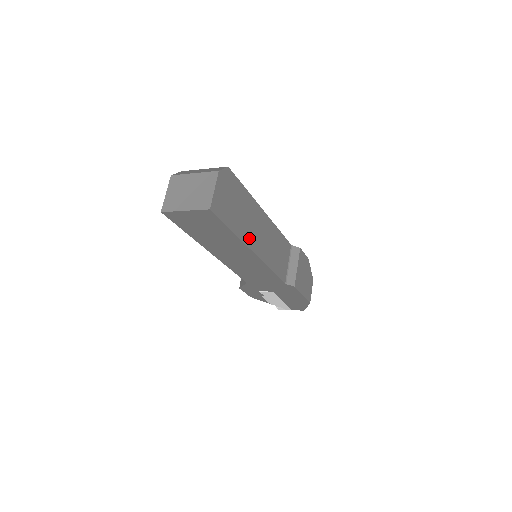
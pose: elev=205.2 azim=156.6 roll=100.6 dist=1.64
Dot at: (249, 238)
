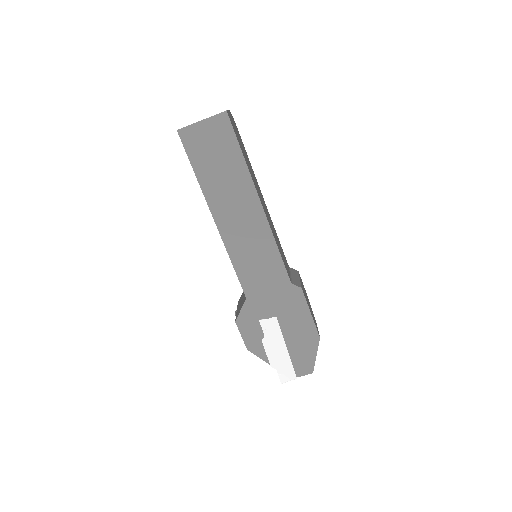
Dot at: (255, 186)
